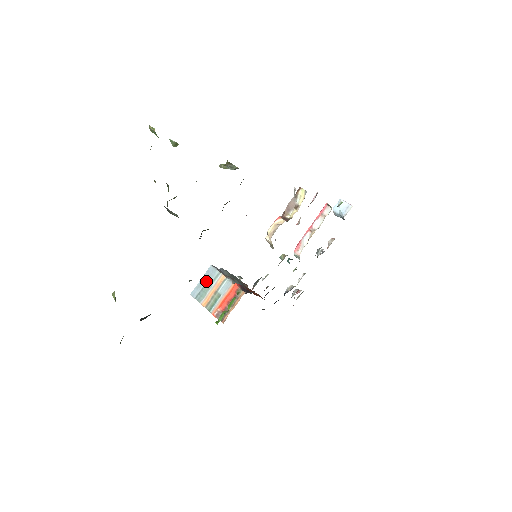
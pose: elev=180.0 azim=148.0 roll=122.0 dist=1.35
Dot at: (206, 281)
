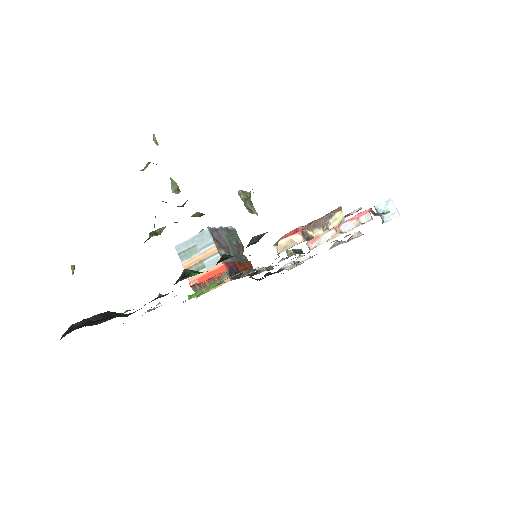
Dot at: (196, 243)
